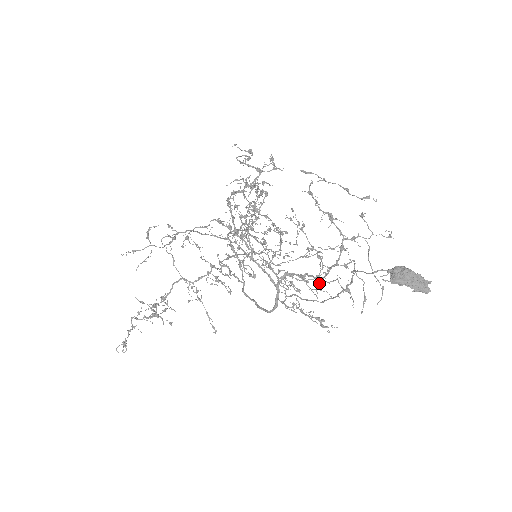
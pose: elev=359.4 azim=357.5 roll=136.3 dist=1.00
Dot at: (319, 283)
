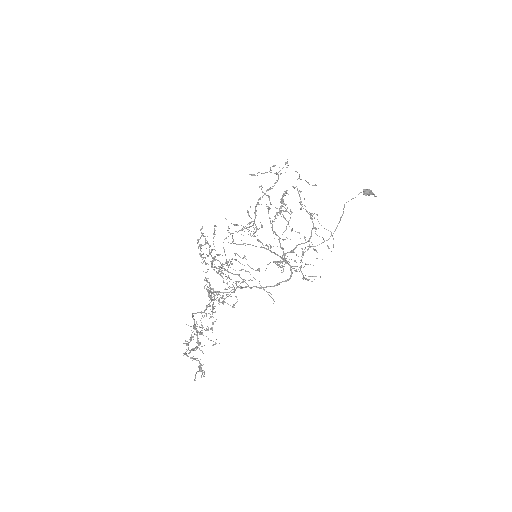
Dot at: occluded
